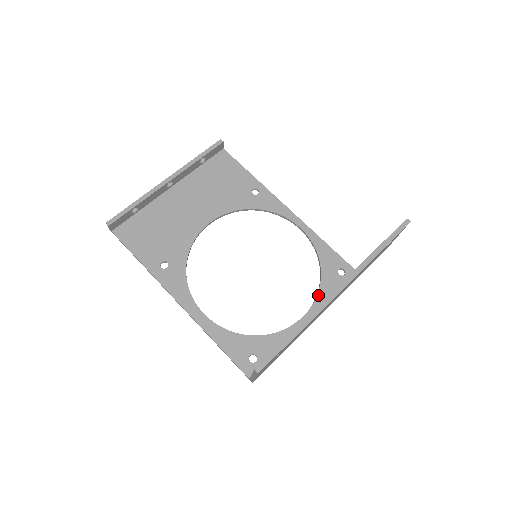
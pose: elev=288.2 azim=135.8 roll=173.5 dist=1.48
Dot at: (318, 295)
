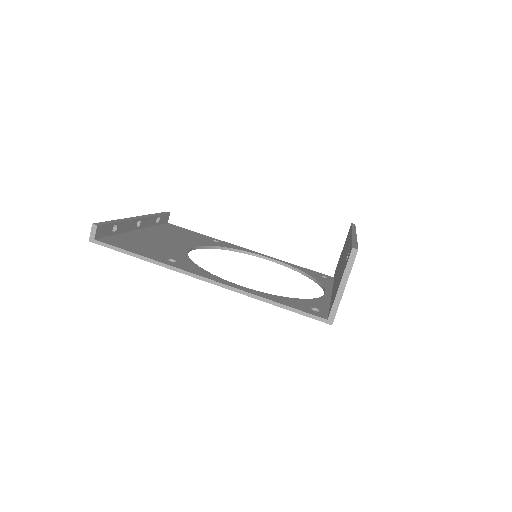
Dot at: (322, 284)
